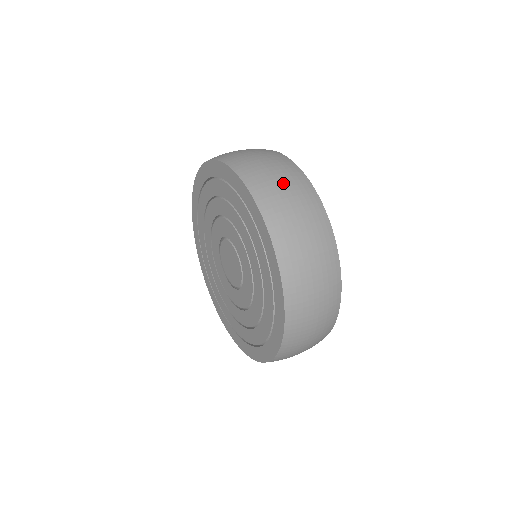
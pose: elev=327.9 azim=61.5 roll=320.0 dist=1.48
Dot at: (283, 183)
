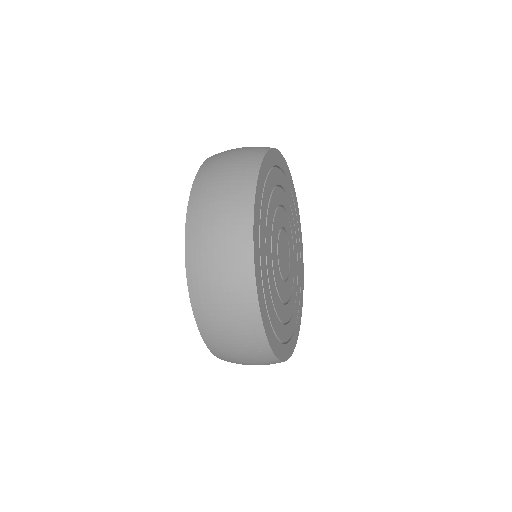
Dot at: occluded
